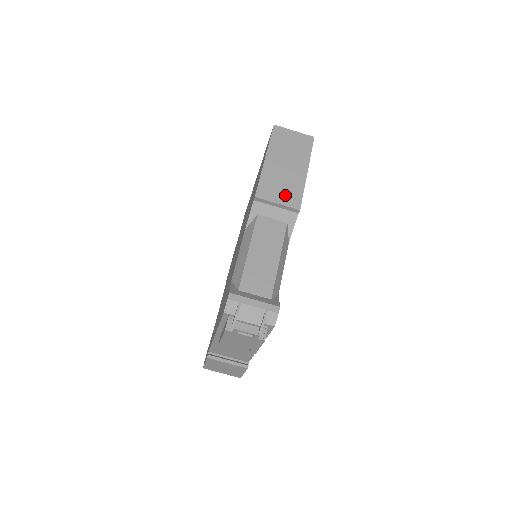
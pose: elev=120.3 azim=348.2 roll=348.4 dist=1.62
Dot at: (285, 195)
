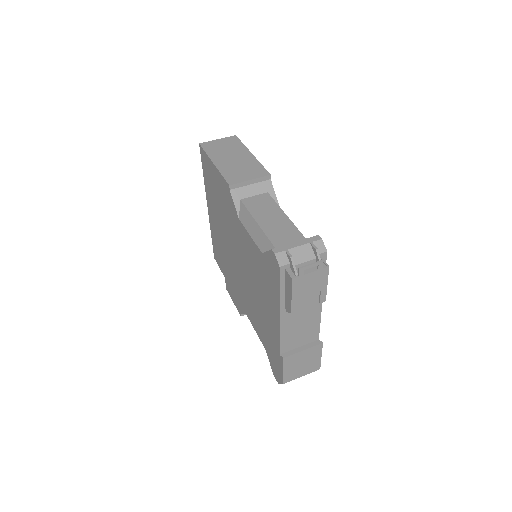
Dot at: (250, 173)
